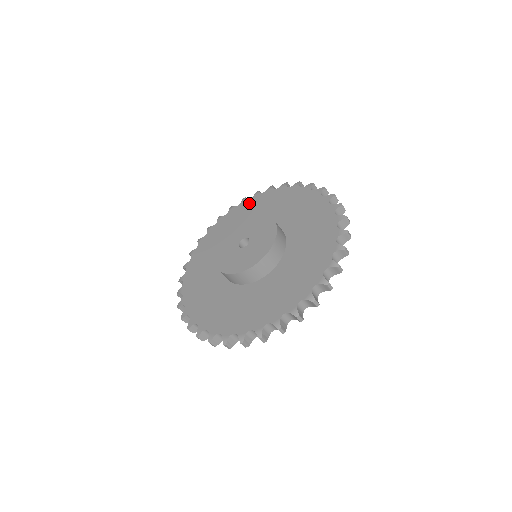
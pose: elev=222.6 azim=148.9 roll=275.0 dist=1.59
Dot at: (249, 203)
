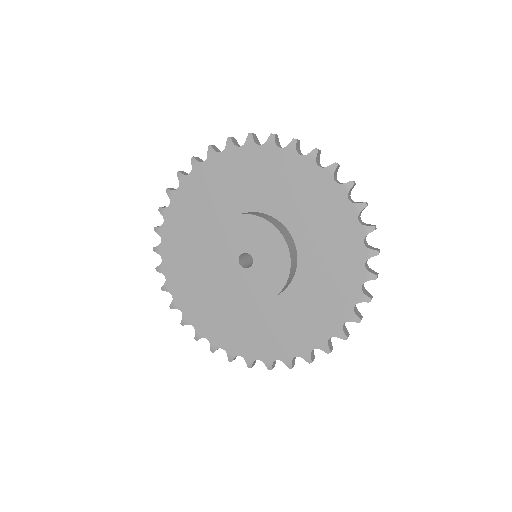
Dot at: (207, 171)
